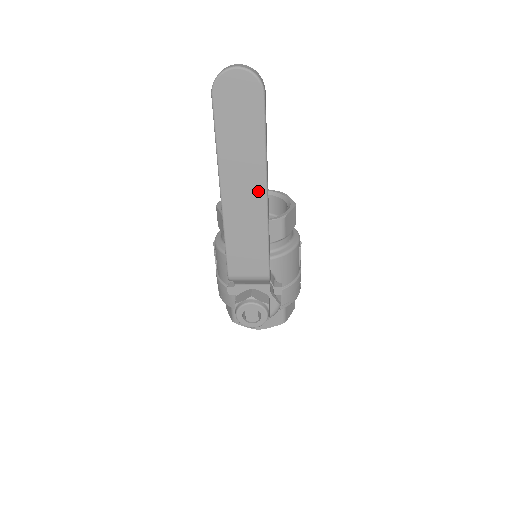
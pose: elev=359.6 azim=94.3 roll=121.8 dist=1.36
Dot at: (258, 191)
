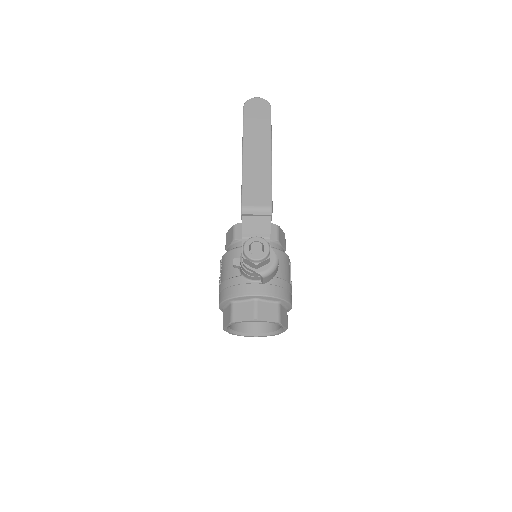
Dot at: (266, 151)
